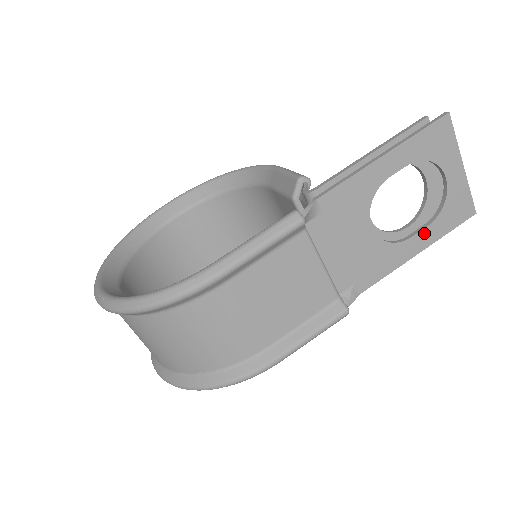
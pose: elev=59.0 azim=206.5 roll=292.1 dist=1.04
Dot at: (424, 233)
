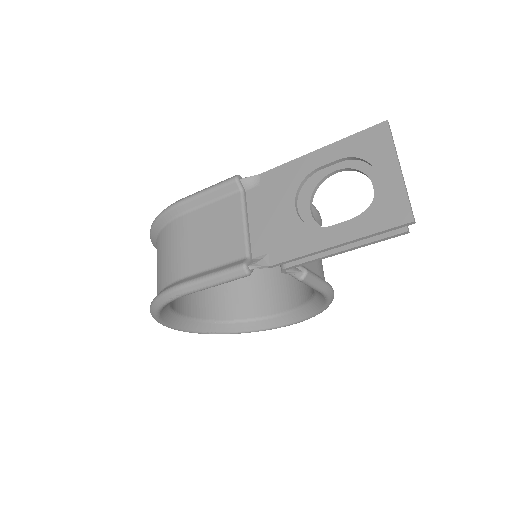
Dot at: (345, 226)
